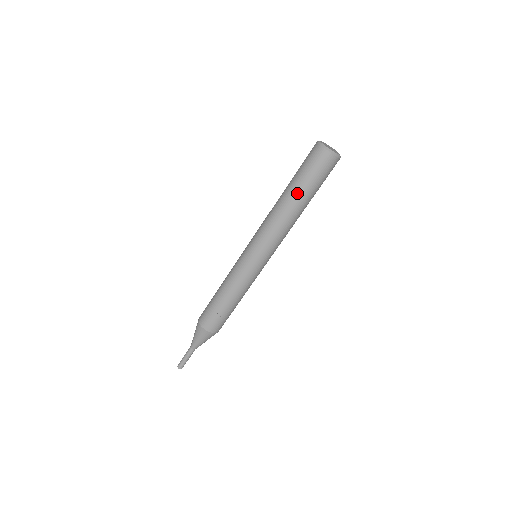
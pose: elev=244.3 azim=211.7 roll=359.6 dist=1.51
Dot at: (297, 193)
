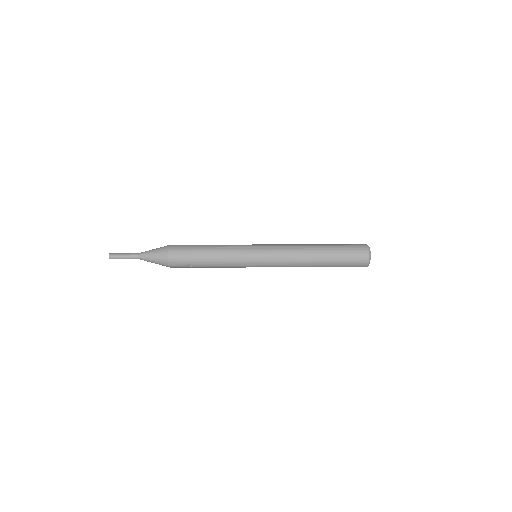
Dot at: (327, 262)
